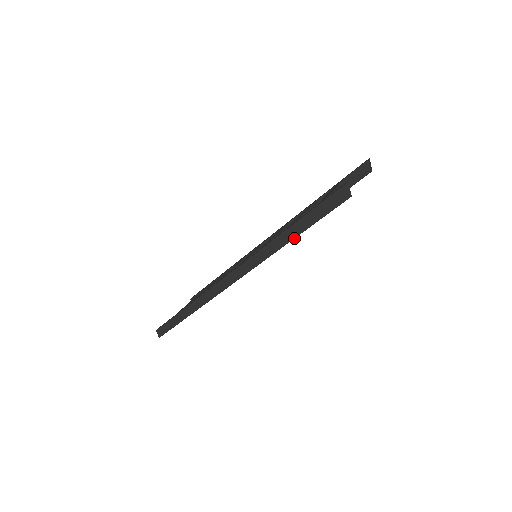
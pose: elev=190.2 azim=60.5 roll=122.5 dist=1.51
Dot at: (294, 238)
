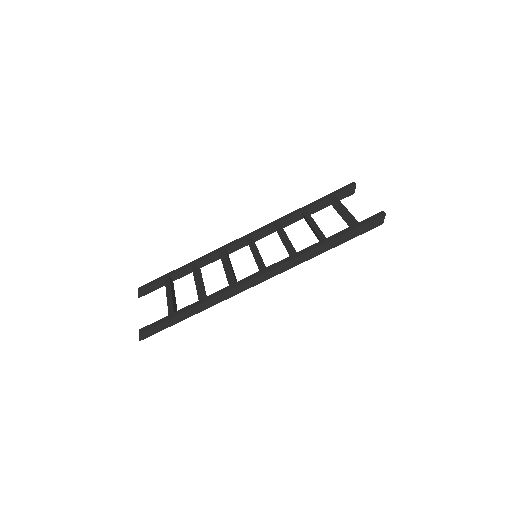
Dot at: occluded
